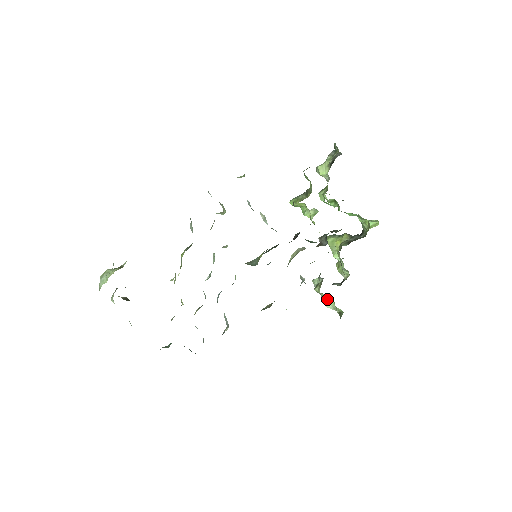
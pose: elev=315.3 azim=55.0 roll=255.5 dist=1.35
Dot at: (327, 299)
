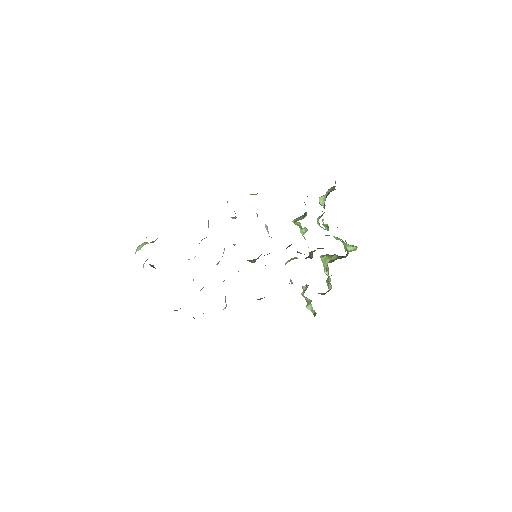
Dot at: (308, 302)
